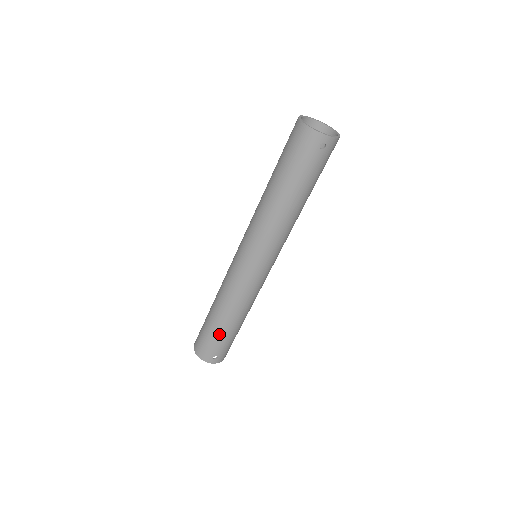
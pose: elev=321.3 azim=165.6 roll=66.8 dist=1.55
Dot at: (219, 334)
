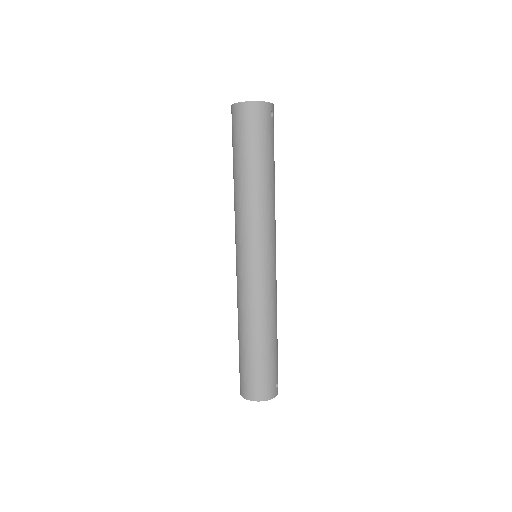
Dot at: (271, 356)
